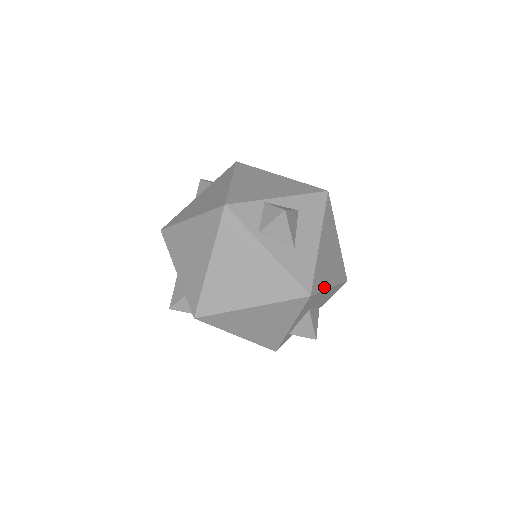
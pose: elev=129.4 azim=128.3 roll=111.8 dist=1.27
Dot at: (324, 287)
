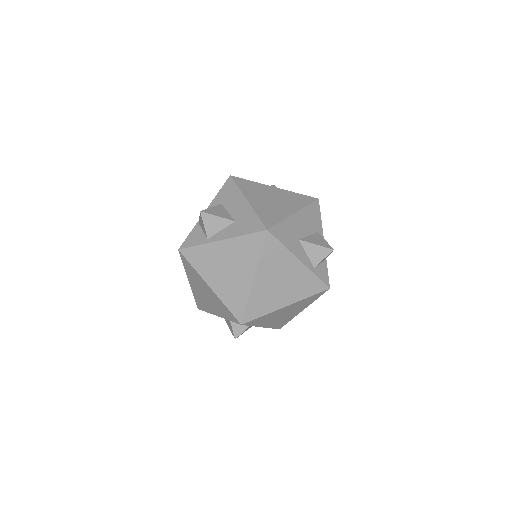
Dot at: (283, 217)
